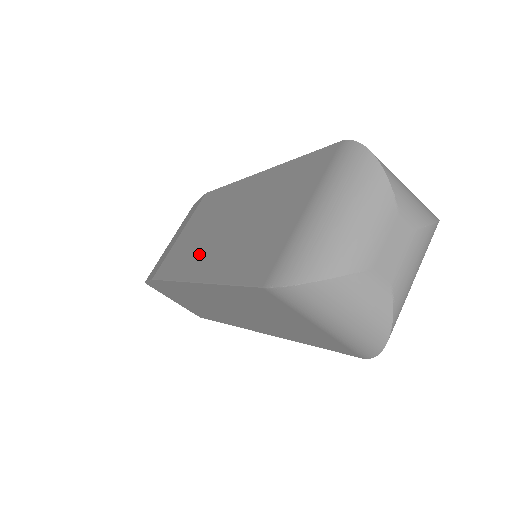
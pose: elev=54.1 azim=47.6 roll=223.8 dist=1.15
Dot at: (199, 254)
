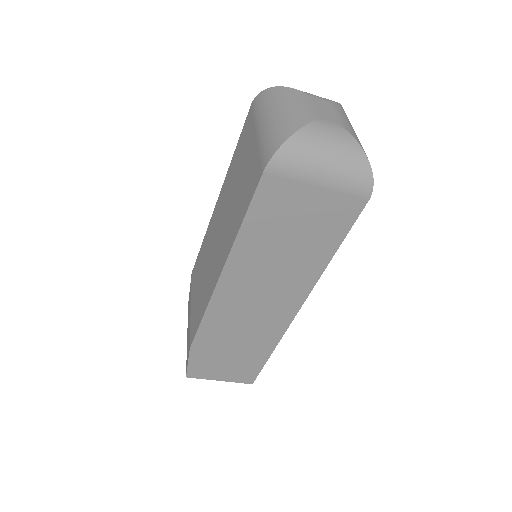
Dot at: (212, 270)
